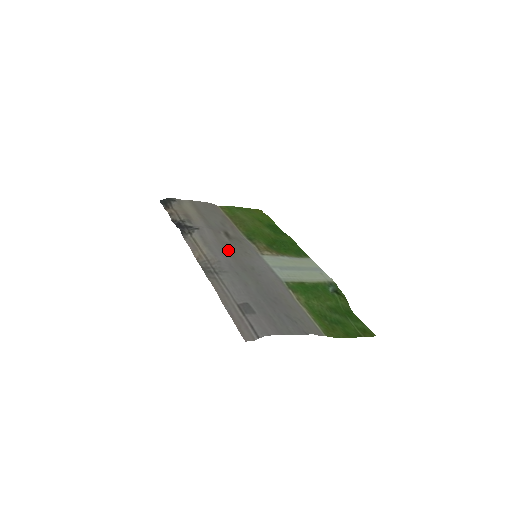
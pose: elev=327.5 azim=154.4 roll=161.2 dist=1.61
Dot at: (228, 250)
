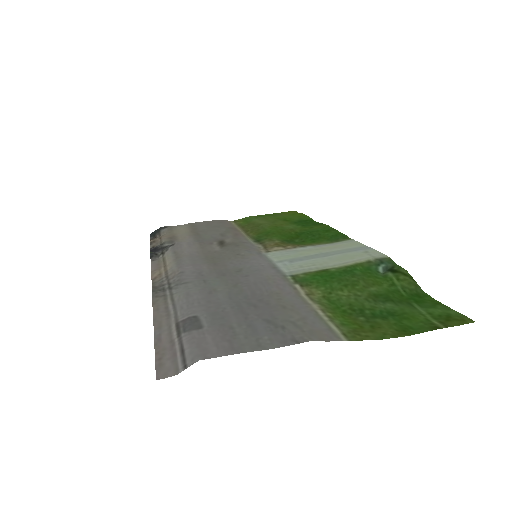
Dot at: (210, 258)
